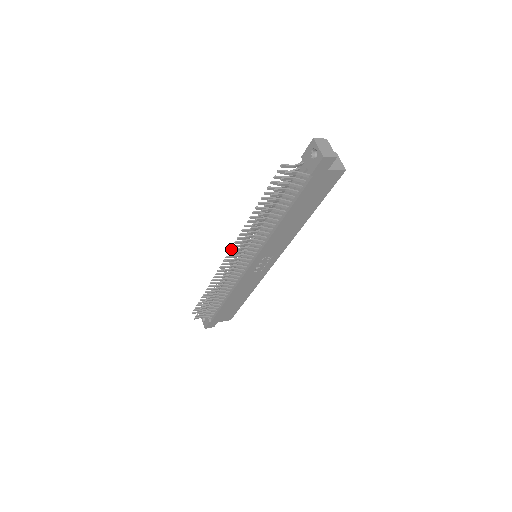
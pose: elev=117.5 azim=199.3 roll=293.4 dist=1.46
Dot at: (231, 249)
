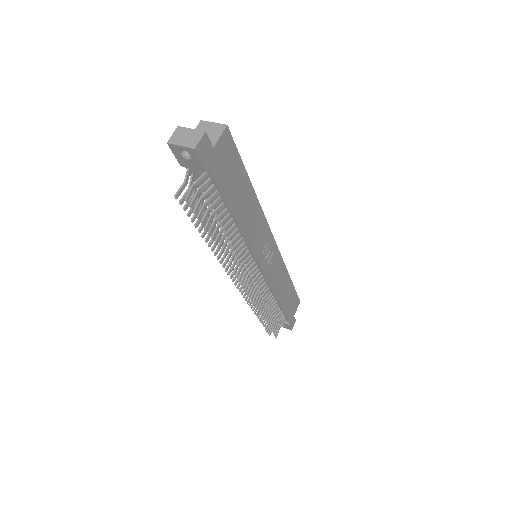
Dot at: (232, 280)
